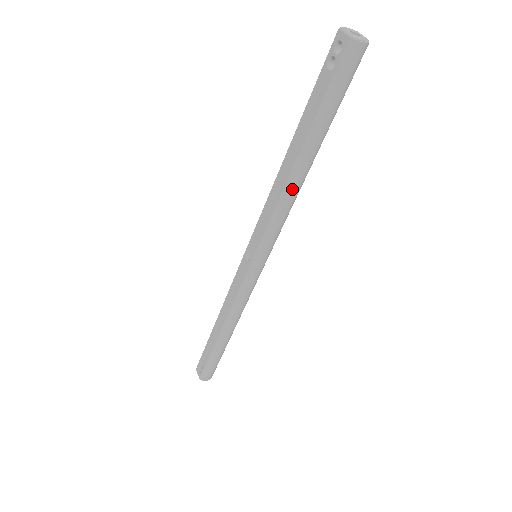
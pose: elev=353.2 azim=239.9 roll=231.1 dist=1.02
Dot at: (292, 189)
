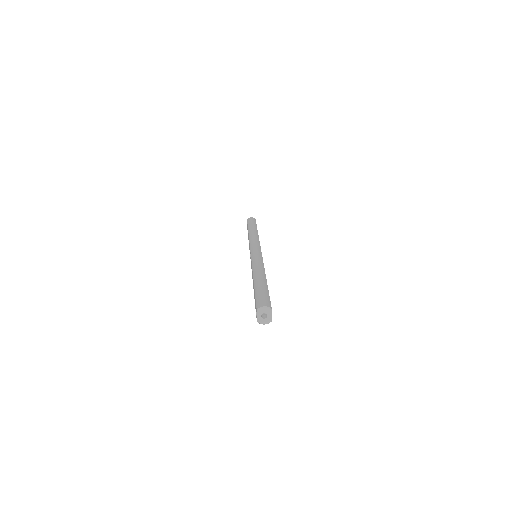
Dot at: occluded
